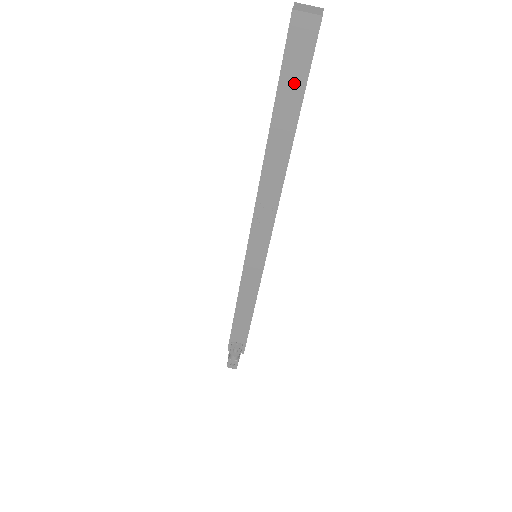
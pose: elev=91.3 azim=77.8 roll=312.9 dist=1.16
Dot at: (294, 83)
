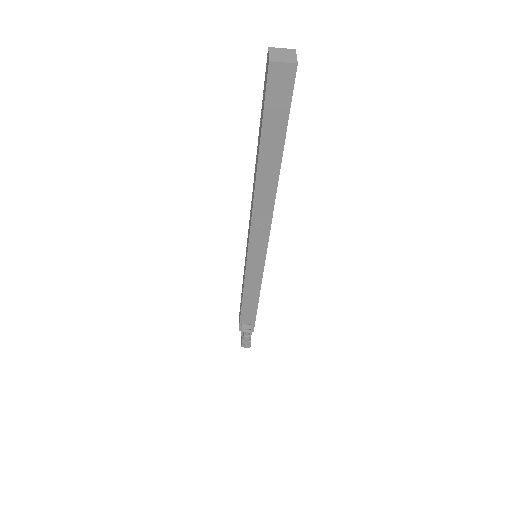
Dot at: (277, 119)
